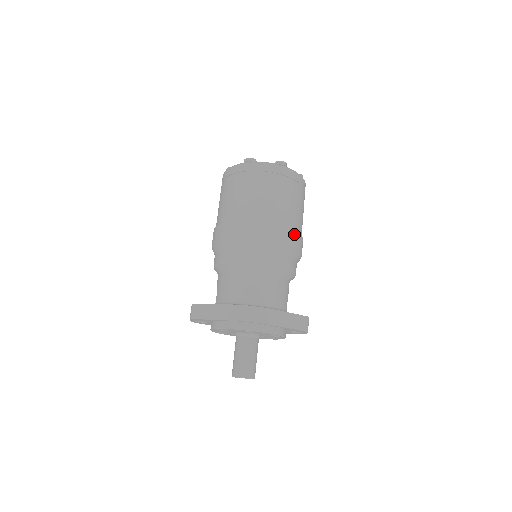
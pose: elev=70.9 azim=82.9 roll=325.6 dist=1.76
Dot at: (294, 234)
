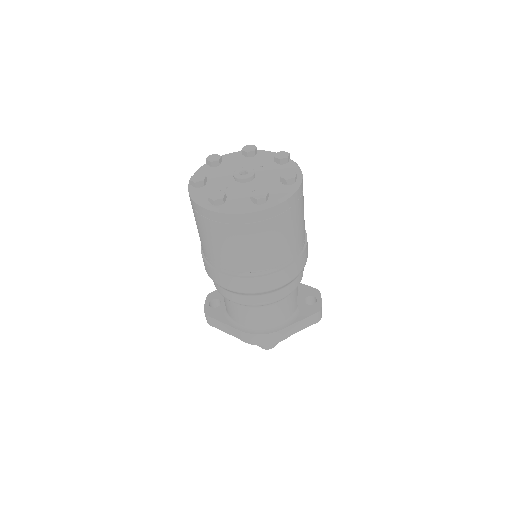
Dot at: (292, 267)
